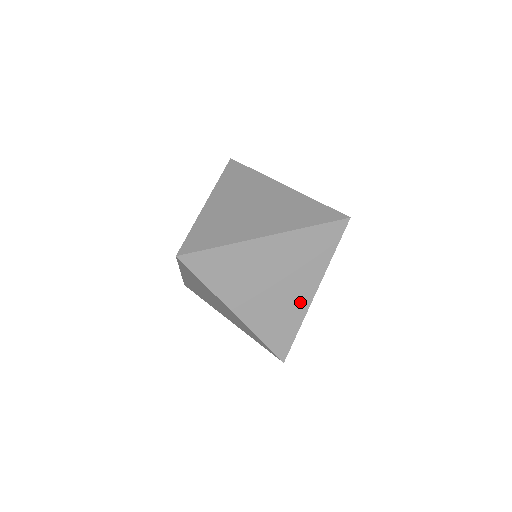
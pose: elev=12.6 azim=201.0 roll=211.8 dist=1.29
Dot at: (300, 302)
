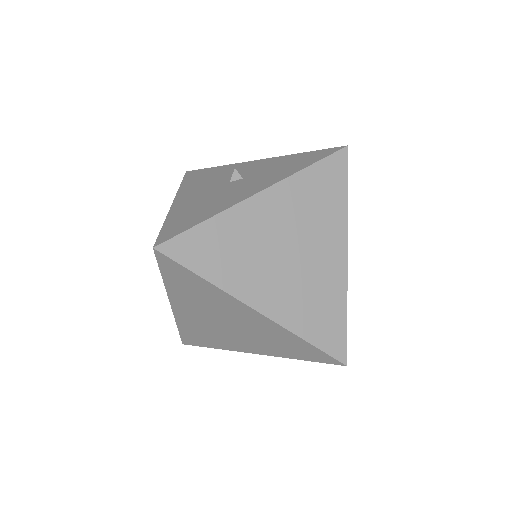
Dot at: (236, 345)
